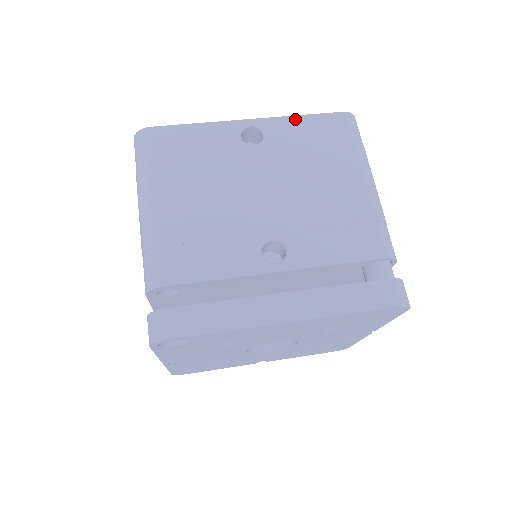
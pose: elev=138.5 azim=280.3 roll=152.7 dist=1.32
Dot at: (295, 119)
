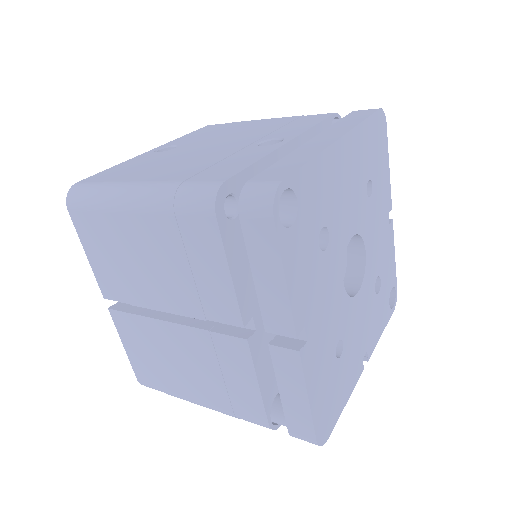
Dot at: (183, 137)
